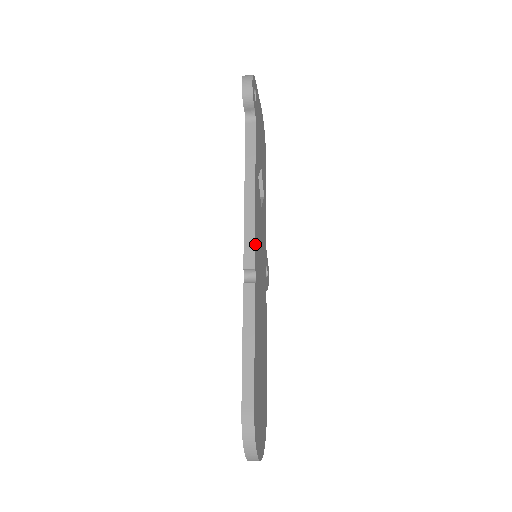
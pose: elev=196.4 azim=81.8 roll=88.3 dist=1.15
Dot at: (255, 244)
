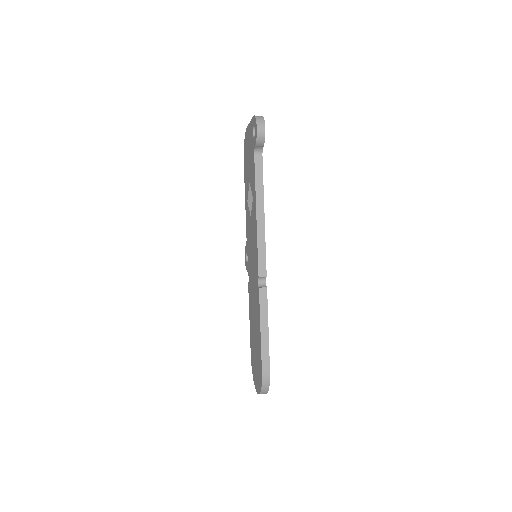
Dot at: (265, 258)
